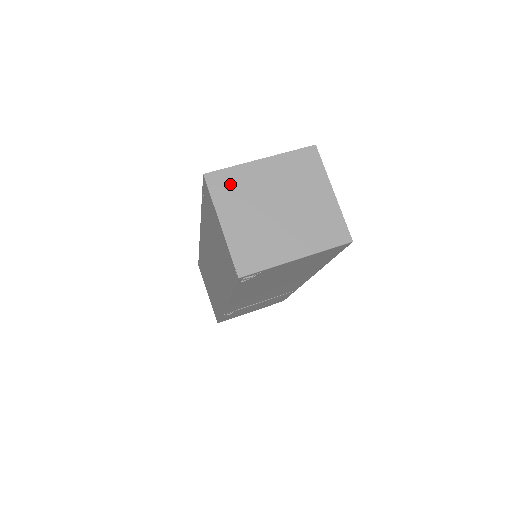
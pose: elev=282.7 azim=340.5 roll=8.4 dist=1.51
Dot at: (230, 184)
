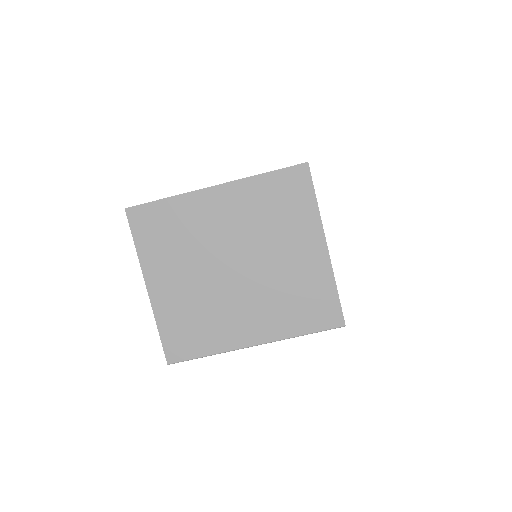
Dot at: (164, 226)
